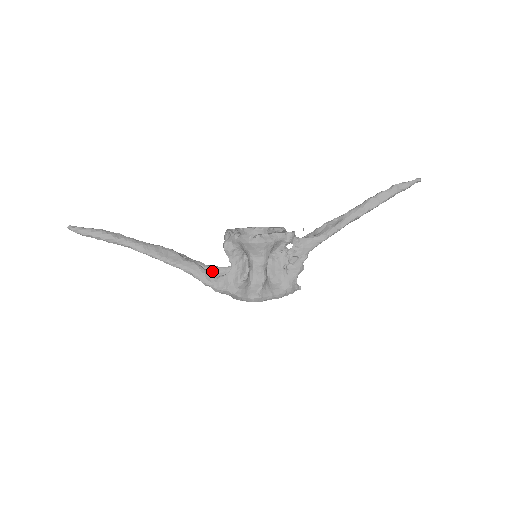
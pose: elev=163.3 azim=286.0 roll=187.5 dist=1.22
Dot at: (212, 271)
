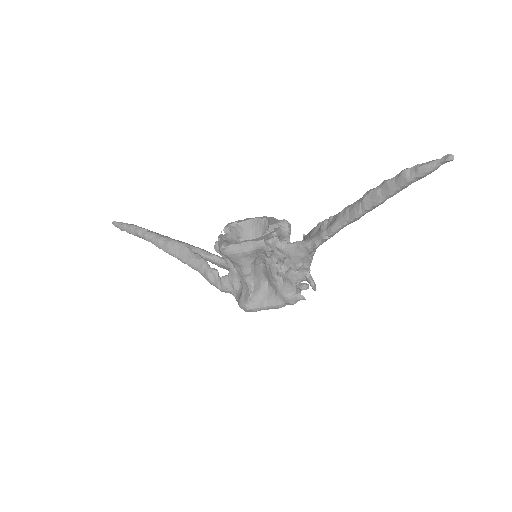
Dot at: (216, 270)
